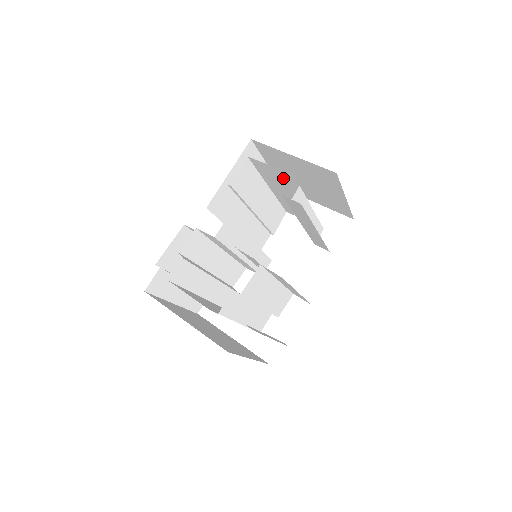
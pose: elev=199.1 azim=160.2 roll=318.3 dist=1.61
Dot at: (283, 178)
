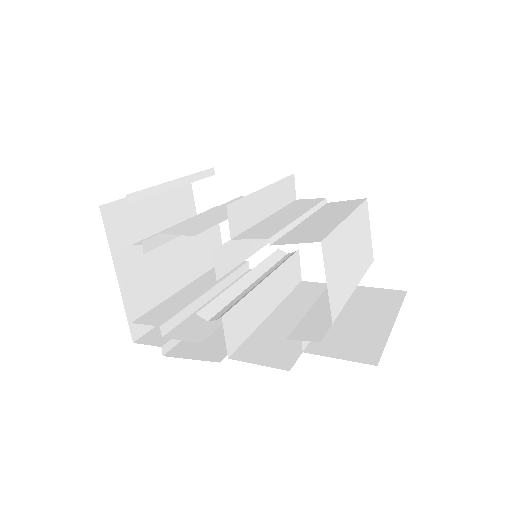
Dot at: occluded
